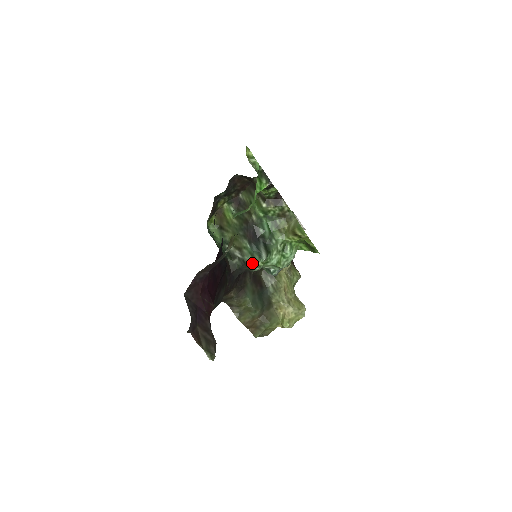
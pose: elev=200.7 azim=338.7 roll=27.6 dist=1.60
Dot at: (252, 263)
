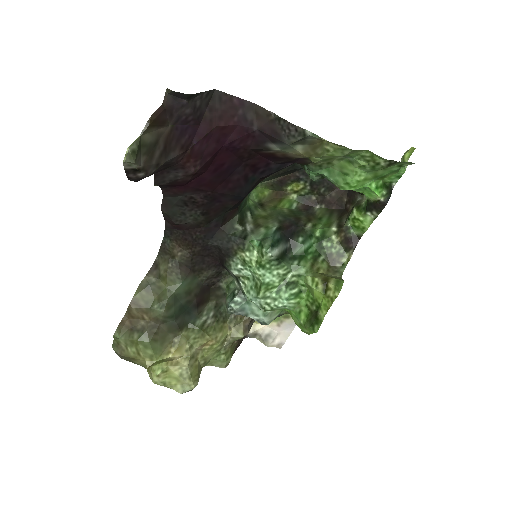
Dot at: (249, 249)
